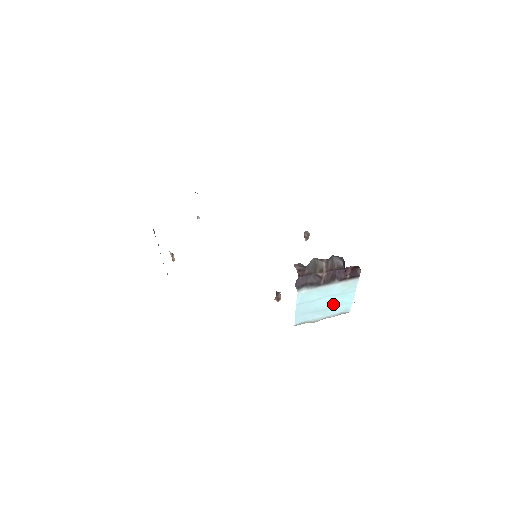
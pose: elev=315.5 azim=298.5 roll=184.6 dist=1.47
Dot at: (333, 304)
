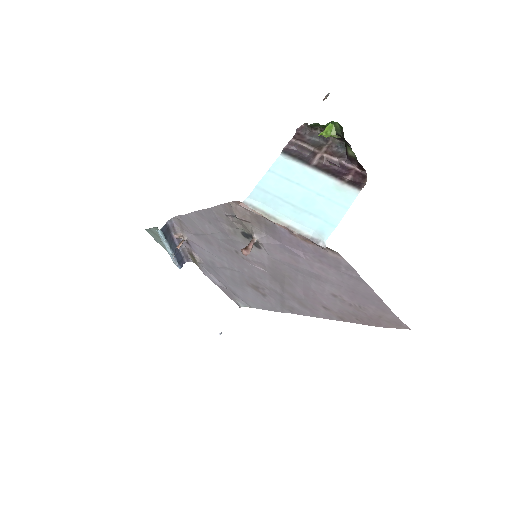
Dot at: (310, 208)
